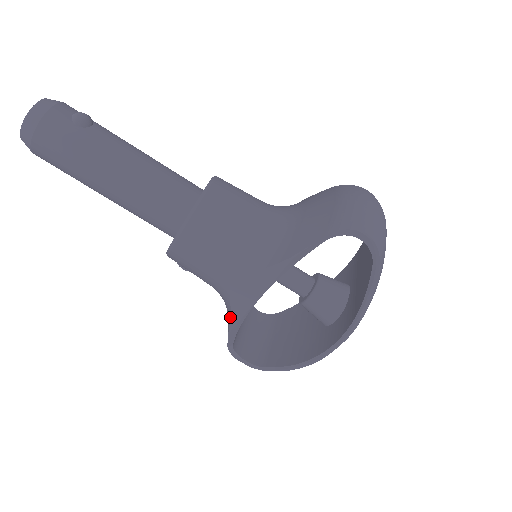
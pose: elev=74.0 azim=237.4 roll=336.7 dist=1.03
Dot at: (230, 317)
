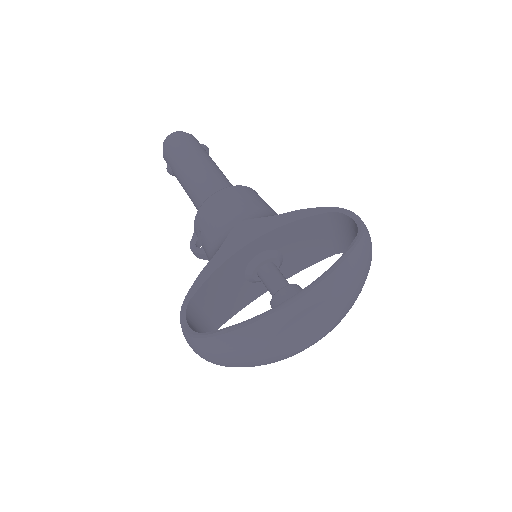
Dot at: (214, 255)
